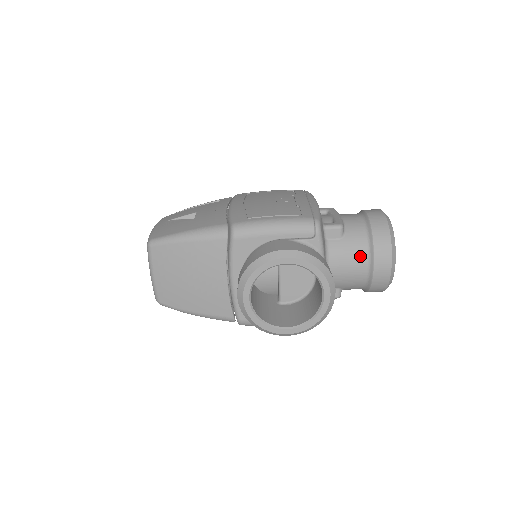
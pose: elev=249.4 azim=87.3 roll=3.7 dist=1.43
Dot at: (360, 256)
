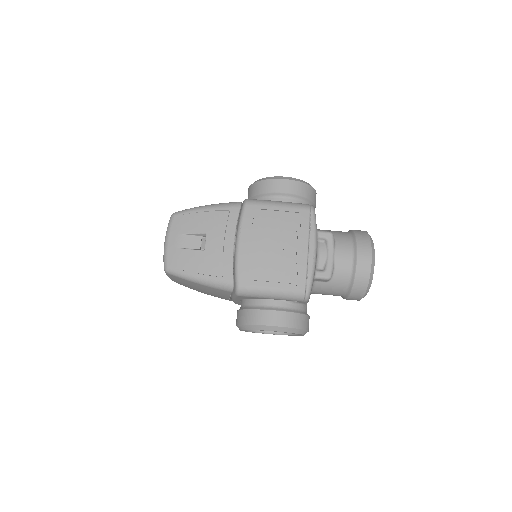
Dot at: (338, 292)
